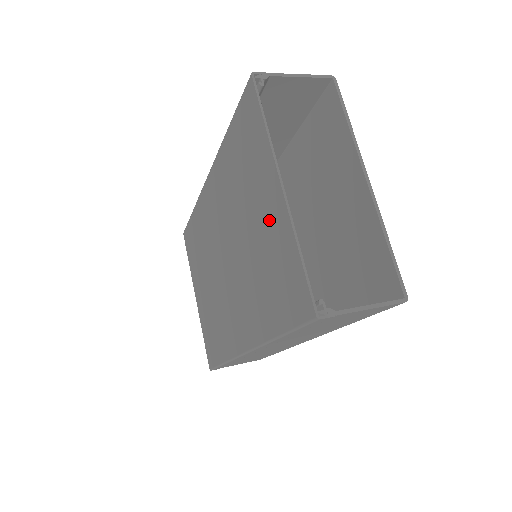
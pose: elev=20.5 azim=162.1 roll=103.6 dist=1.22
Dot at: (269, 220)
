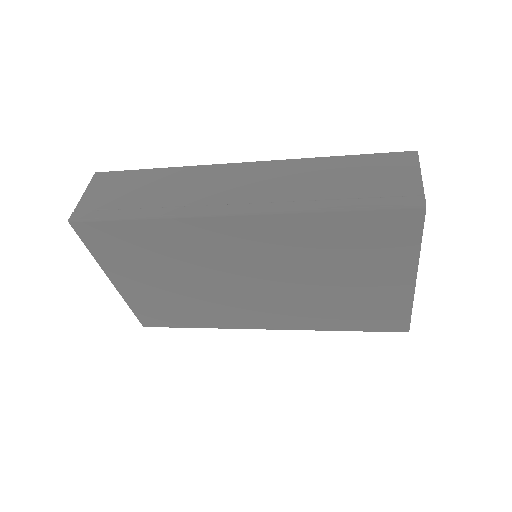
Dot at: (380, 288)
